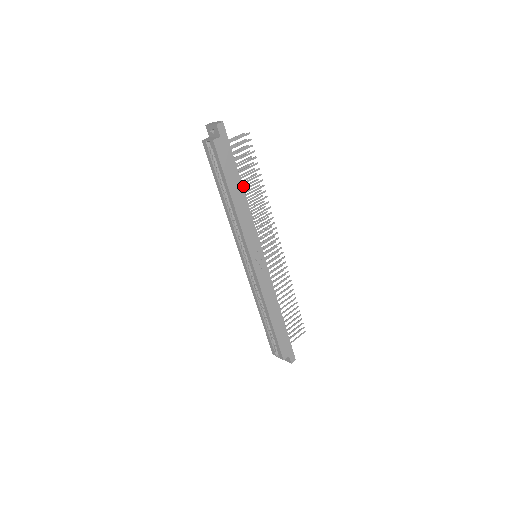
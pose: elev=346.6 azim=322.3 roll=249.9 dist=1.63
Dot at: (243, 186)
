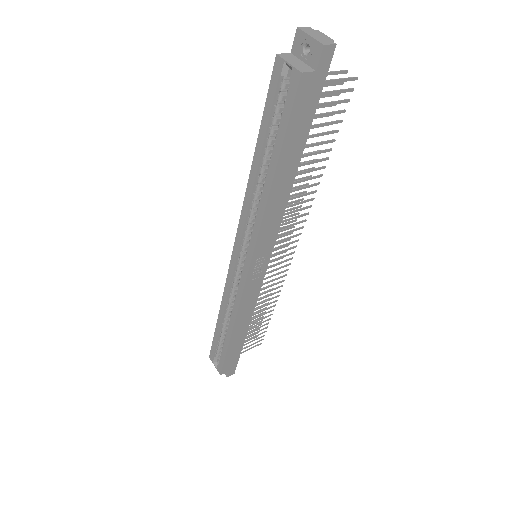
Dot at: occluded
